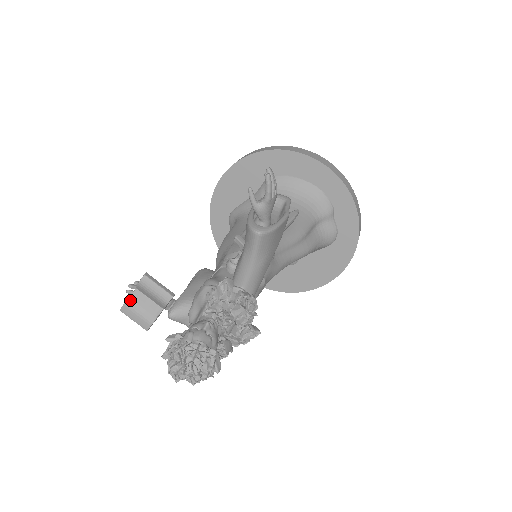
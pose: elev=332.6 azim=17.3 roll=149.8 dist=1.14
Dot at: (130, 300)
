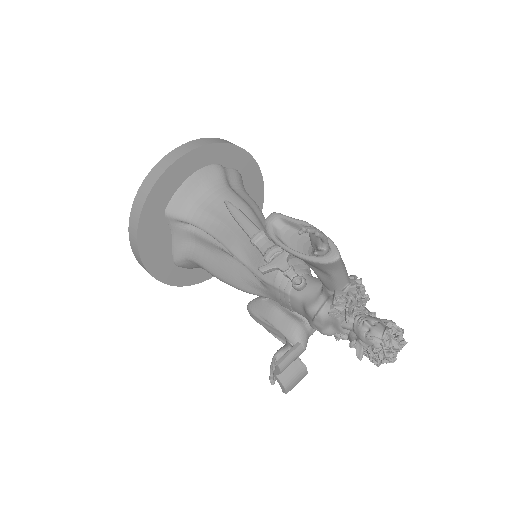
Dot at: (284, 383)
